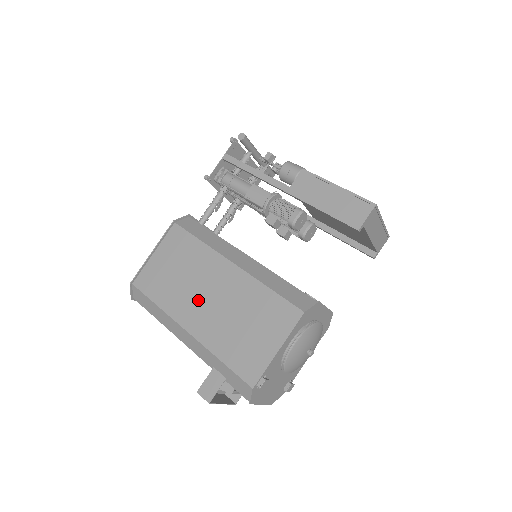
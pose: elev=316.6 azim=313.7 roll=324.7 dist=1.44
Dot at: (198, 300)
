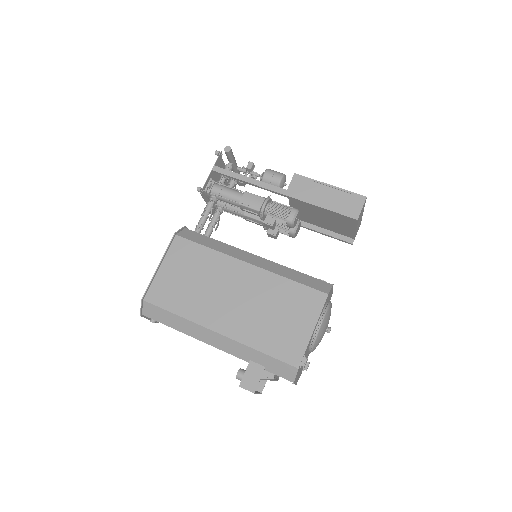
Dot at: (222, 302)
